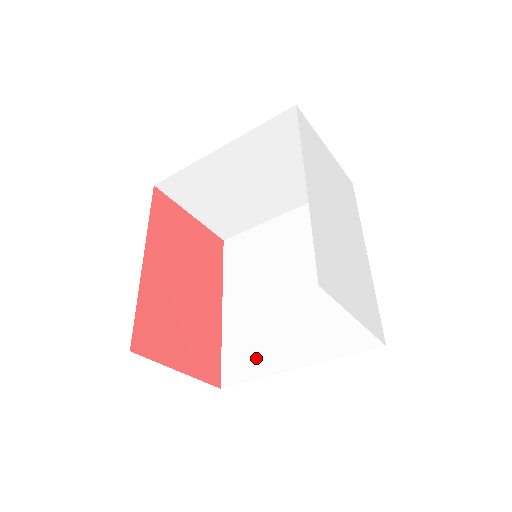
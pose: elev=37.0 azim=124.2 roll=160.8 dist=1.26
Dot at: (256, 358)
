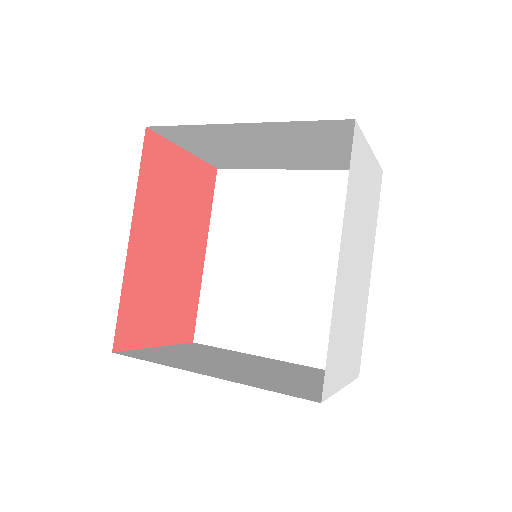
Dot at: (233, 329)
